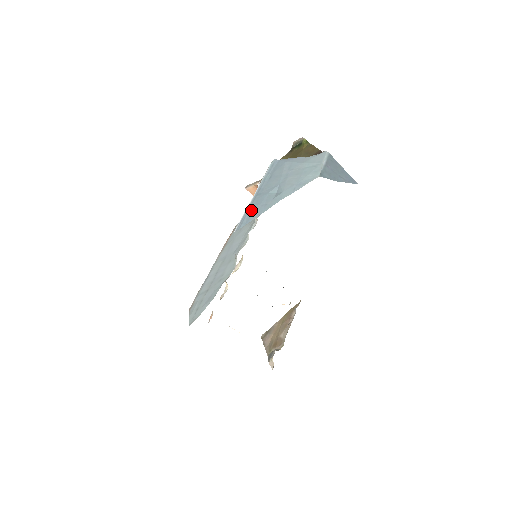
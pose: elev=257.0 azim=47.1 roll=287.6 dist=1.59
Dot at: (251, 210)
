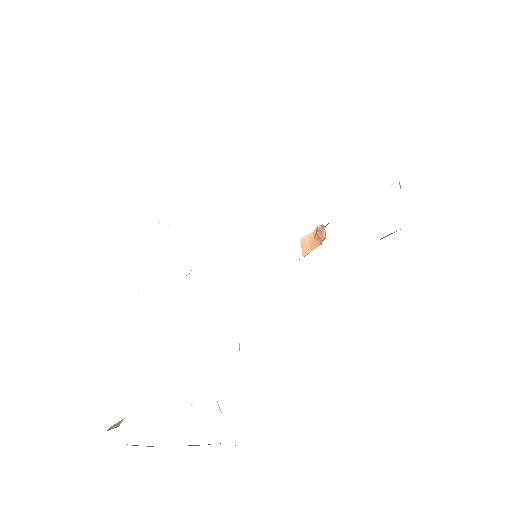
Dot at: occluded
